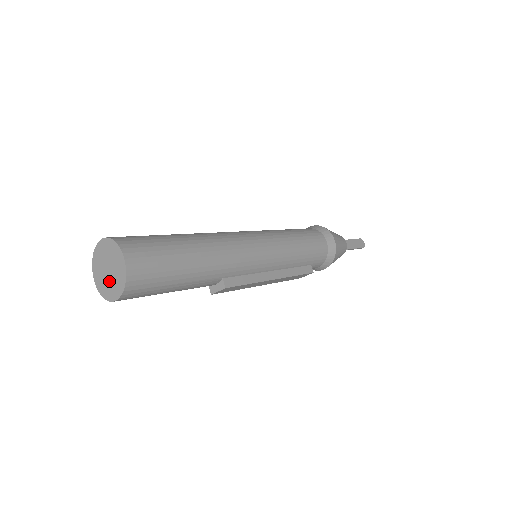
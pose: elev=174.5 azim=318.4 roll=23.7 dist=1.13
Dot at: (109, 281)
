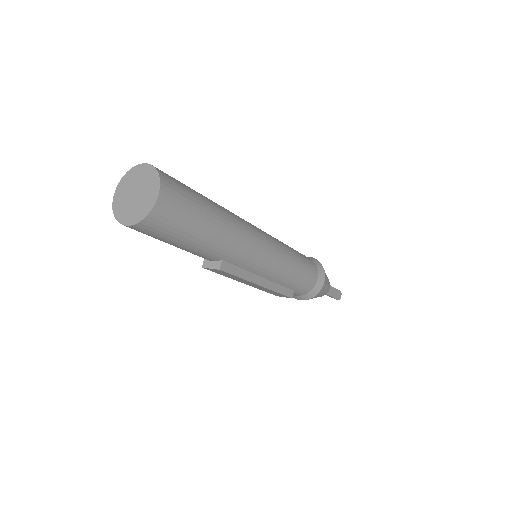
Dot at: (130, 204)
